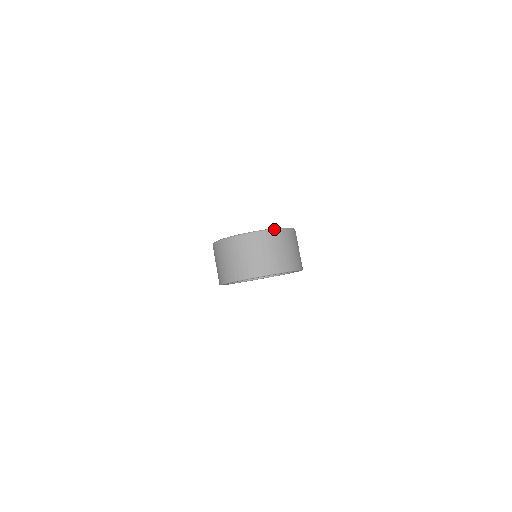
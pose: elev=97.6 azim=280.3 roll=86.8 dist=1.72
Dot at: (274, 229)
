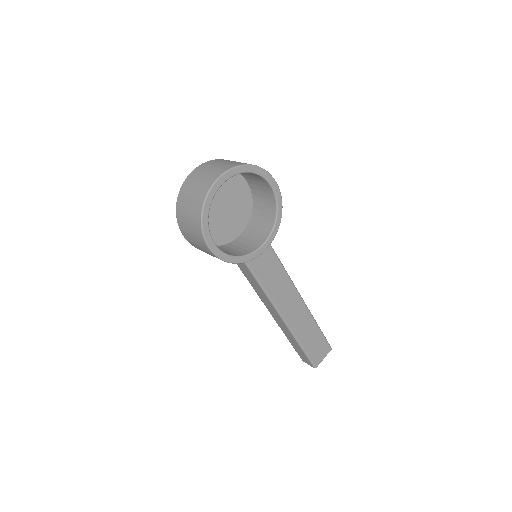
Dot at: (211, 160)
